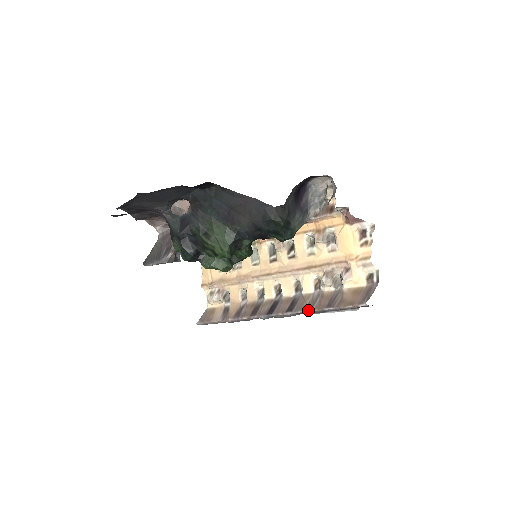
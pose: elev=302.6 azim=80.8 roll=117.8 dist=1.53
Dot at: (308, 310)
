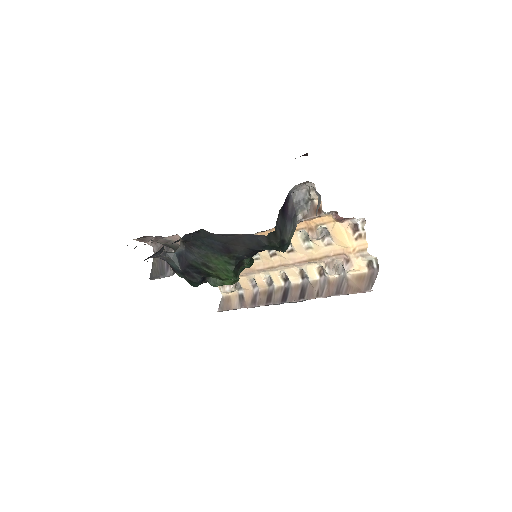
Dot at: (319, 297)
